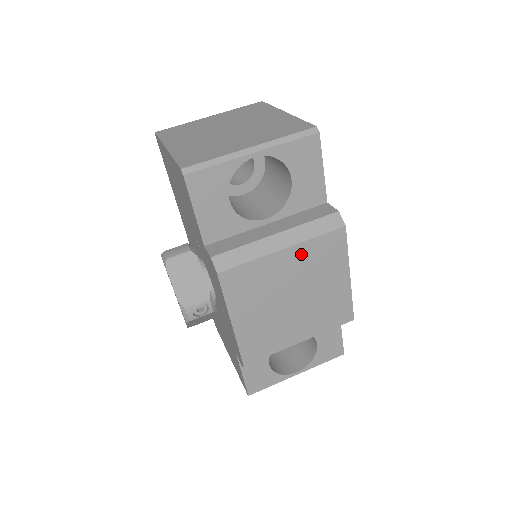
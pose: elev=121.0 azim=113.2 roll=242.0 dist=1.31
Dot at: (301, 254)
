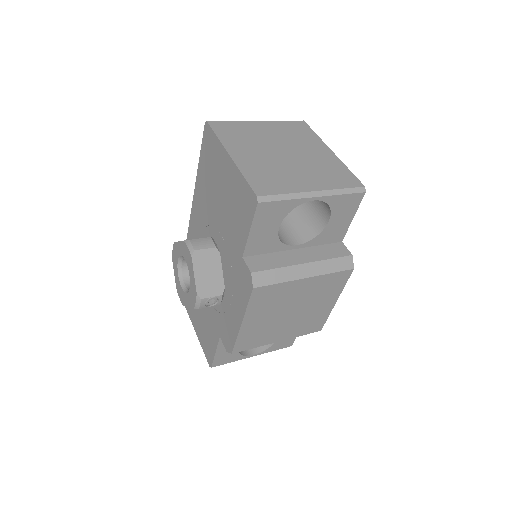
Dot at: (315, 283)
